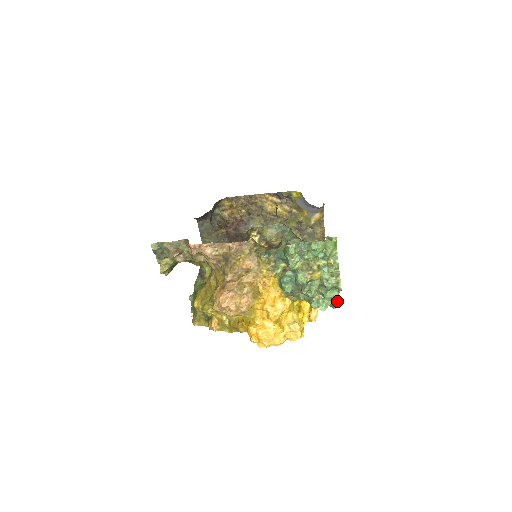
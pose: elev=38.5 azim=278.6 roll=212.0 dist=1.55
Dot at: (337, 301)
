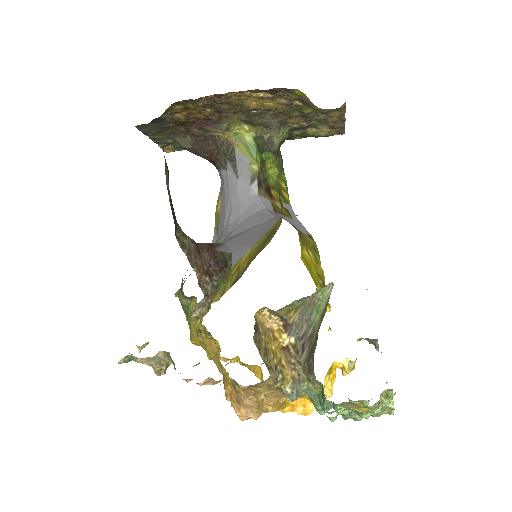
Dot at: (376, 344)
